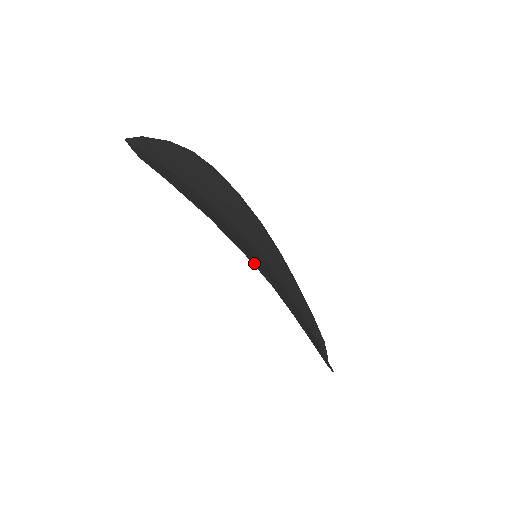
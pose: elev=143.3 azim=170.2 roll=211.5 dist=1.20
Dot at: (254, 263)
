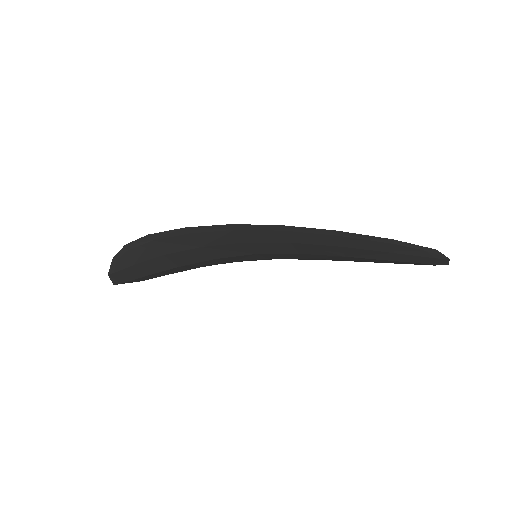
Dot at: (200, 228)
